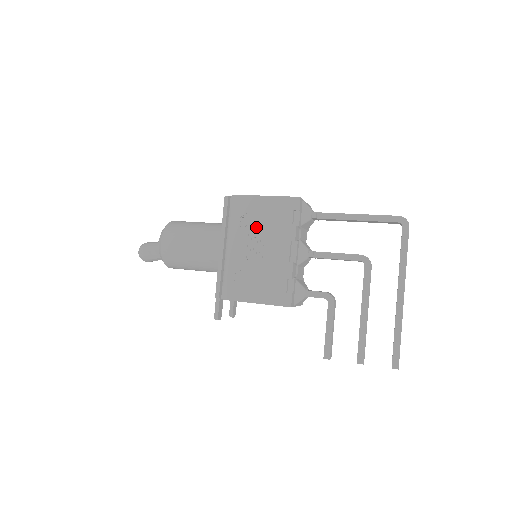
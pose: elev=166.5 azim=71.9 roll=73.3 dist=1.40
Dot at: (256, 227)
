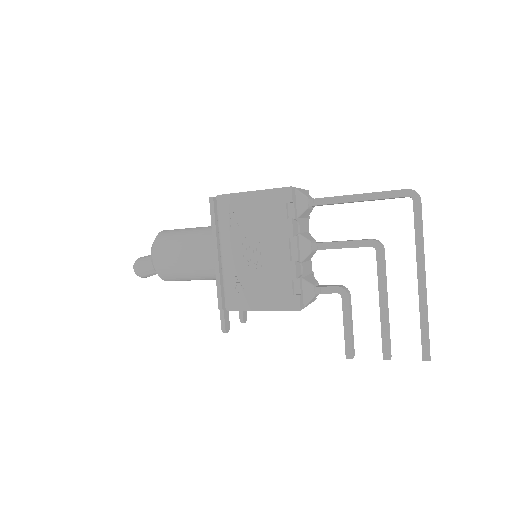
Dot at: (248, 227)
